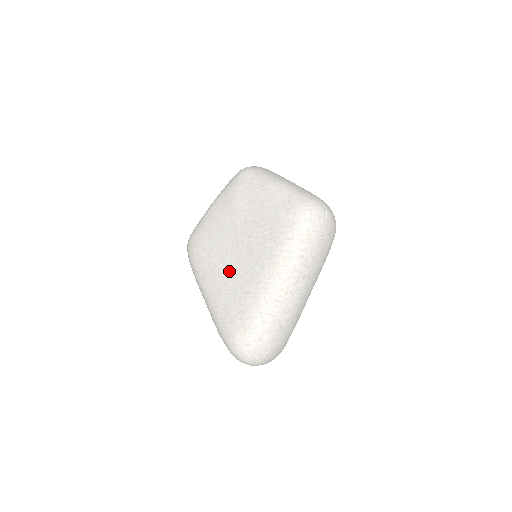
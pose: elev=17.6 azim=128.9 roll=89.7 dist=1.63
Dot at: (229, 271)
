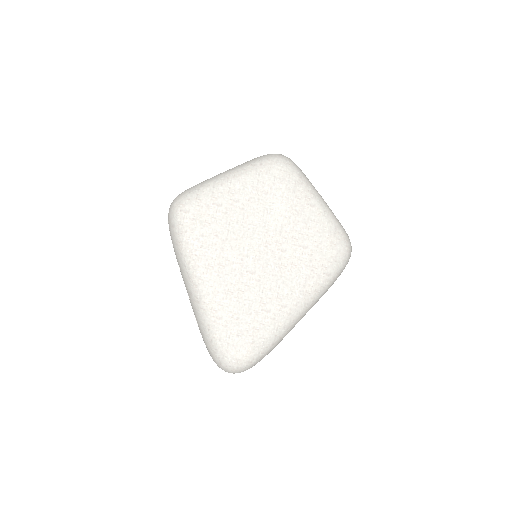
Dot at: (248, 277)
